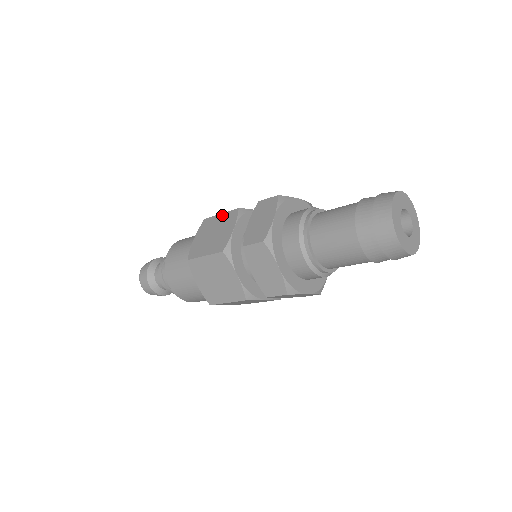
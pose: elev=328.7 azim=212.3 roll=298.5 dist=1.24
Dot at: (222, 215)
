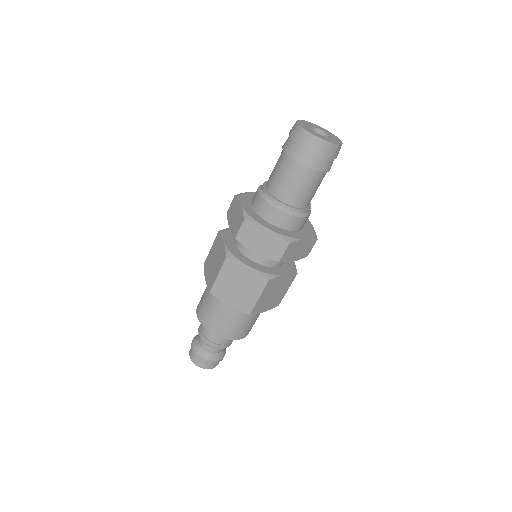
Dot at: occluded
